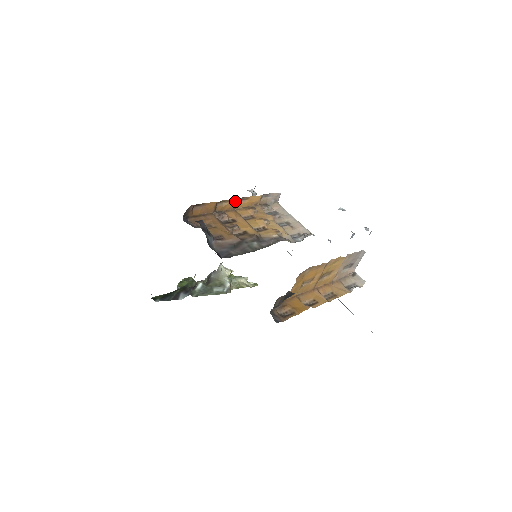
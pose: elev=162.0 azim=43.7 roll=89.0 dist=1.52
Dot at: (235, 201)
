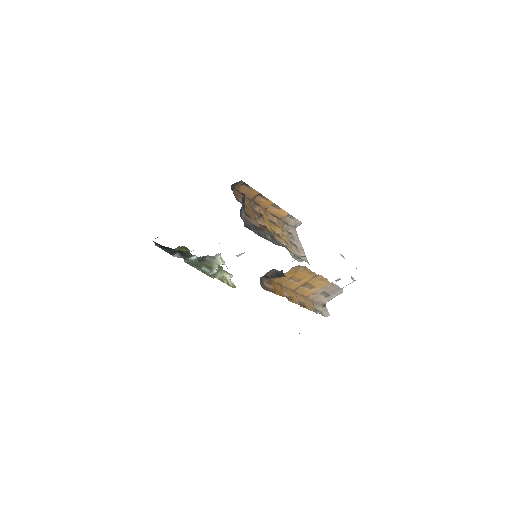
Dot at: (270, 203)
